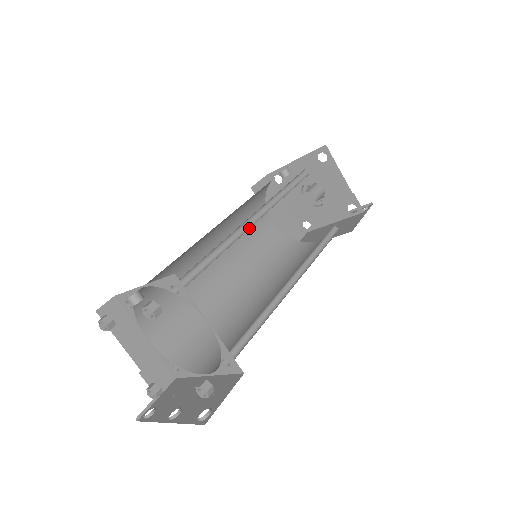
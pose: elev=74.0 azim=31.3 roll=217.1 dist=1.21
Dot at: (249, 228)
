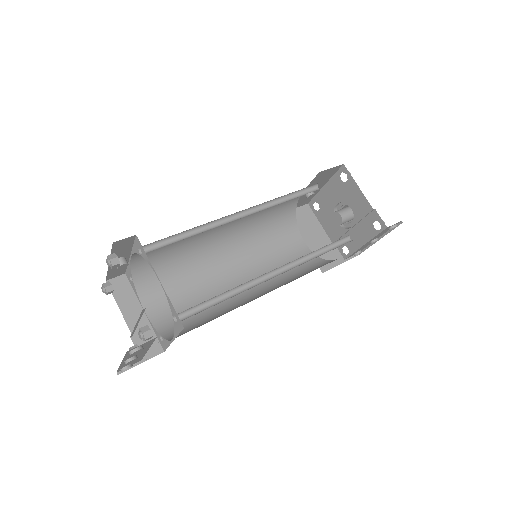
Dot at: (275, 244)
